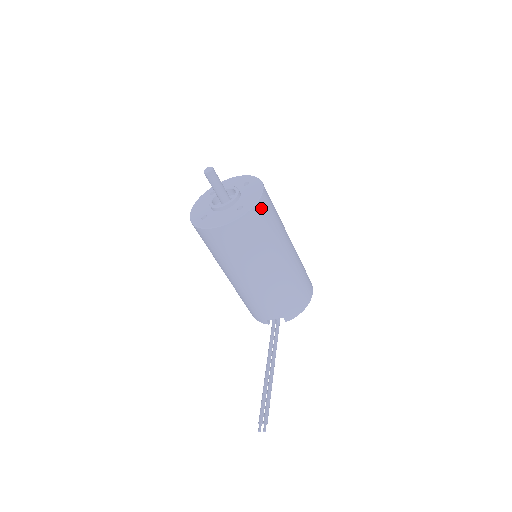
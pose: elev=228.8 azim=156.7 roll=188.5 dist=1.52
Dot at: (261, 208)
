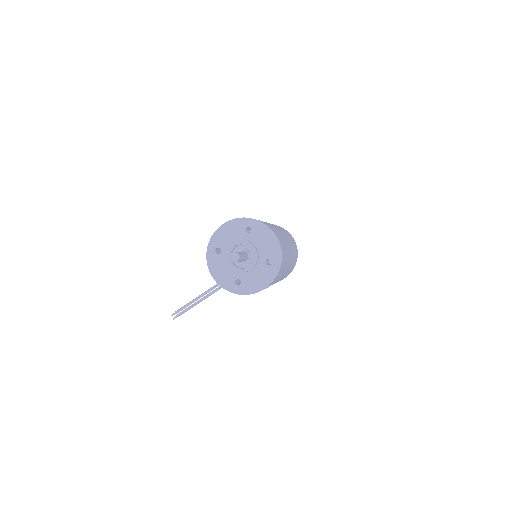
Dot at: occluded
